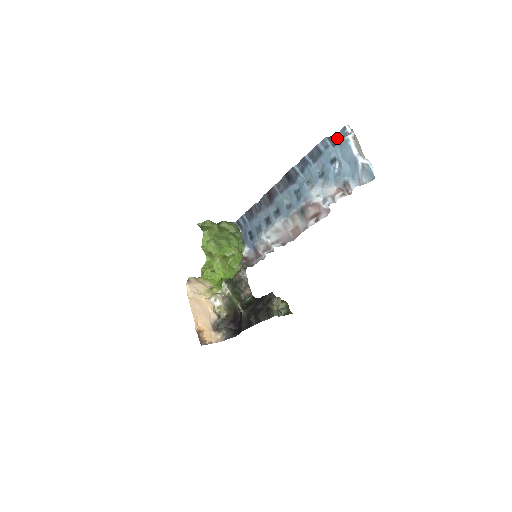
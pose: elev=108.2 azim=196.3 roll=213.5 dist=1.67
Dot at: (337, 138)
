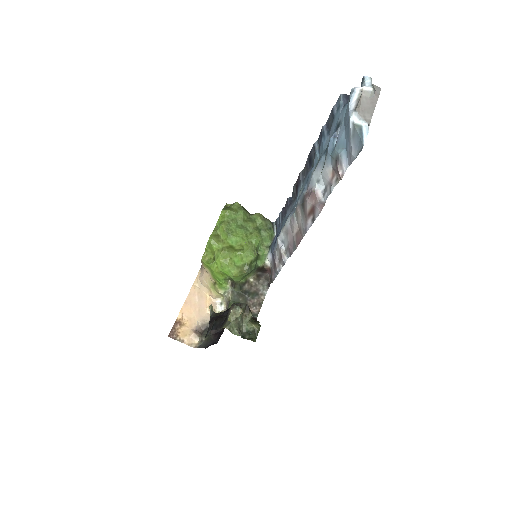
Dot at: occluded
